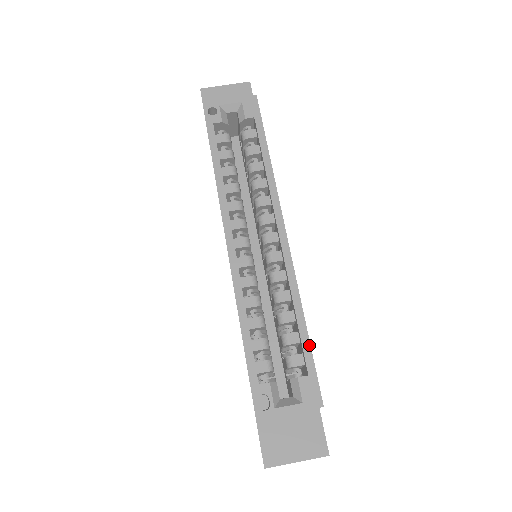
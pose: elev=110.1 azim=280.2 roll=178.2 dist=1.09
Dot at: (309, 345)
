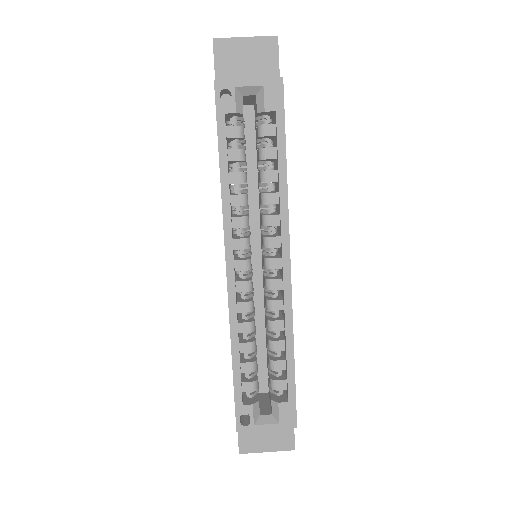
Dot at: (294, 377)
